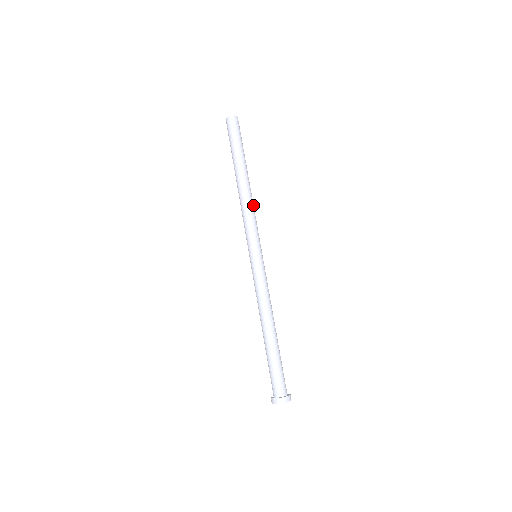
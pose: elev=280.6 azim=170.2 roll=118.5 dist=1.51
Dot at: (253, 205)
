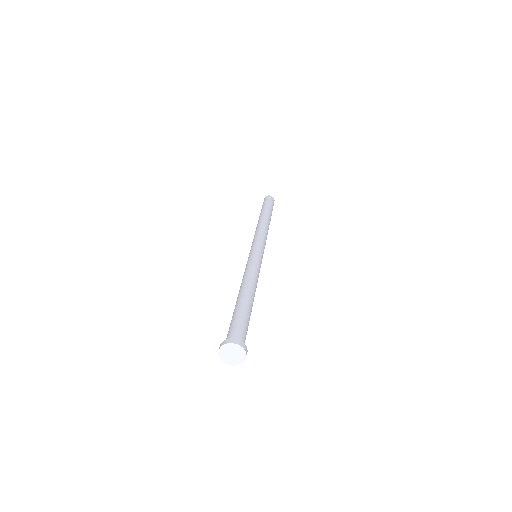
Dot at: occluded
